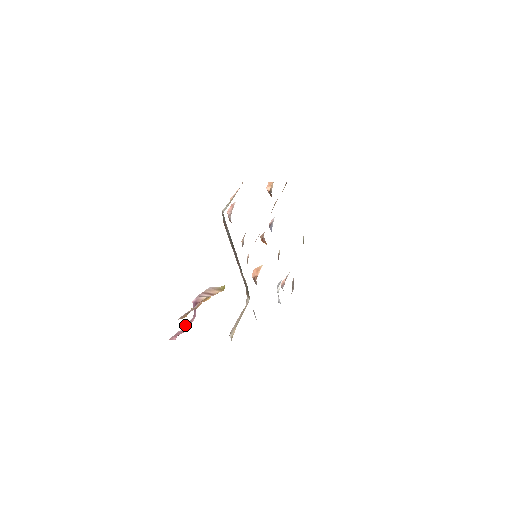
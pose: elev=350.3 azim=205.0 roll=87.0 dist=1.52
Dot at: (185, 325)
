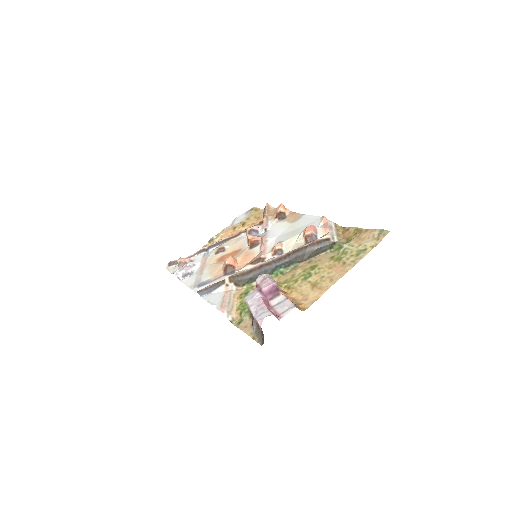
Dot at: (264, 302)
